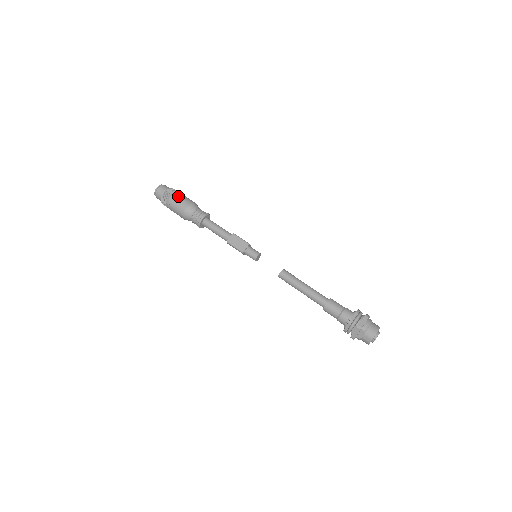
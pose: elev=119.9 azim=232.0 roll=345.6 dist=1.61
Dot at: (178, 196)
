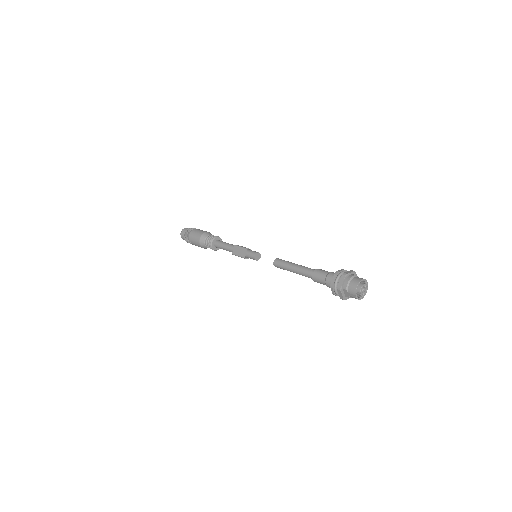
Dot at: (193, 233)
